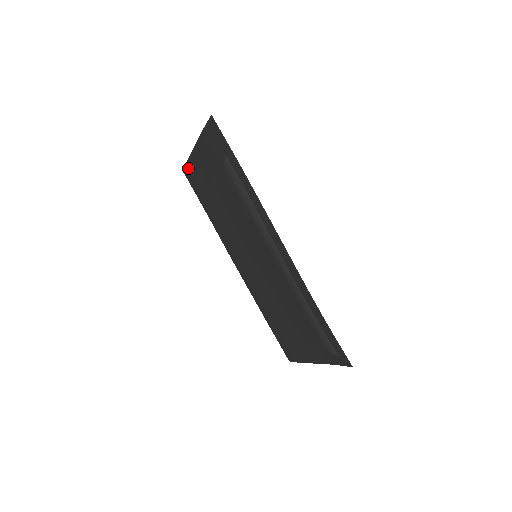
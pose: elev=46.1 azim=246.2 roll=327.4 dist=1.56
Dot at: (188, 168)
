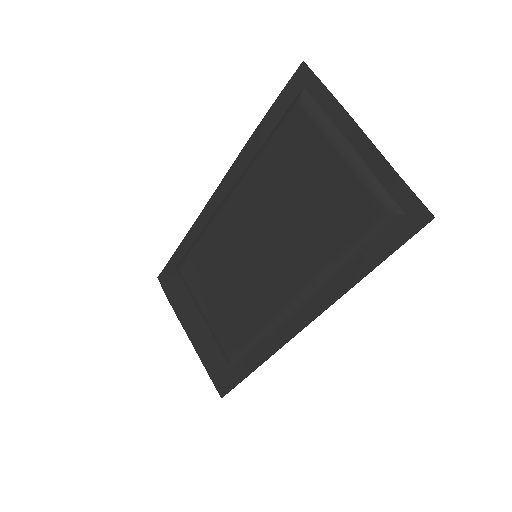
Dot at: (212, 375)
